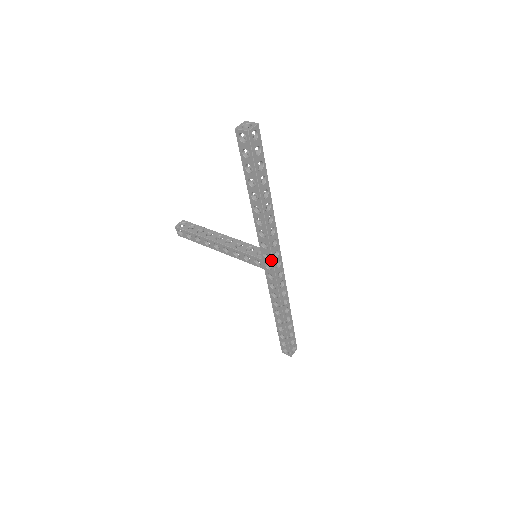
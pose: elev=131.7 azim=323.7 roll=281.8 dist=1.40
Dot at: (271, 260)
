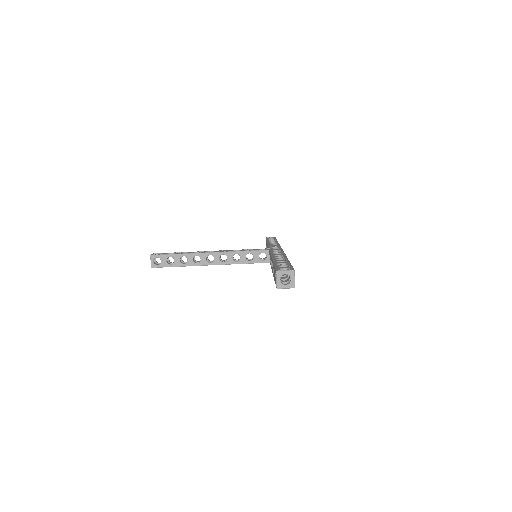
Dot at: occluded
